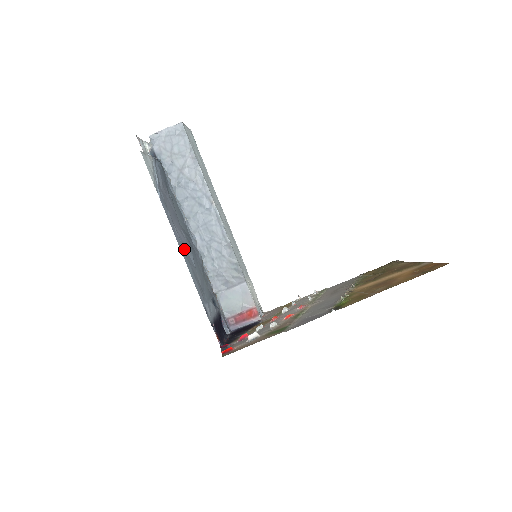
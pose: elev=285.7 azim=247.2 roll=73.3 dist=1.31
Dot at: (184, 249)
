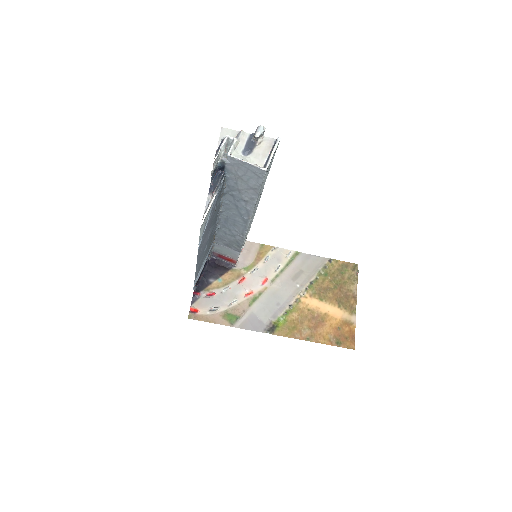
Dot at: (201, 256)
